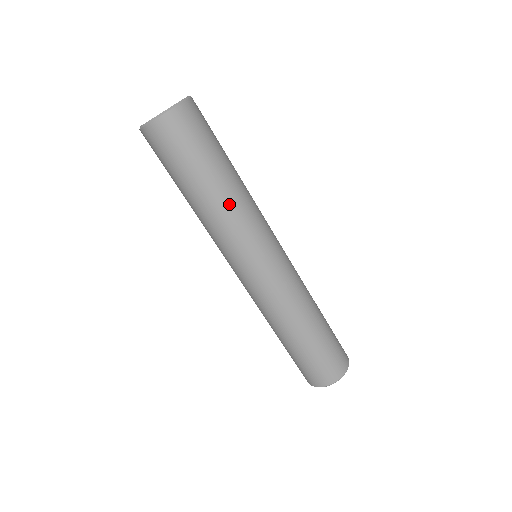
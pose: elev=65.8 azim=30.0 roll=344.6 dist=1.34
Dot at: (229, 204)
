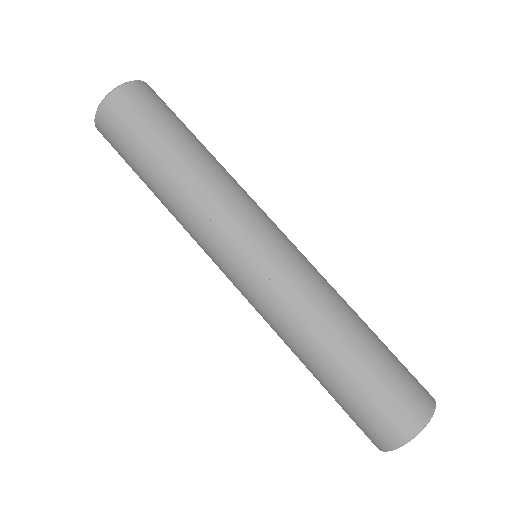
Dot at: (191, 185)
